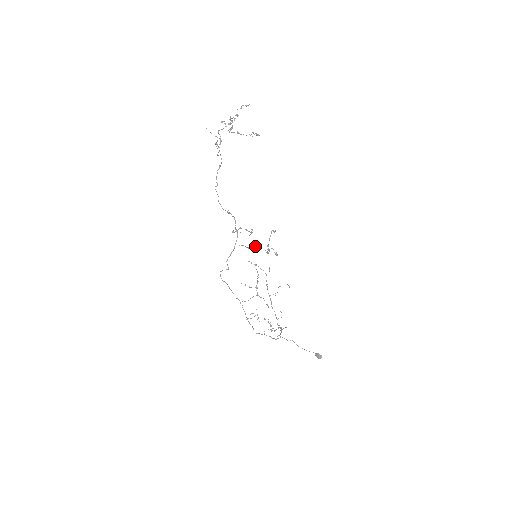
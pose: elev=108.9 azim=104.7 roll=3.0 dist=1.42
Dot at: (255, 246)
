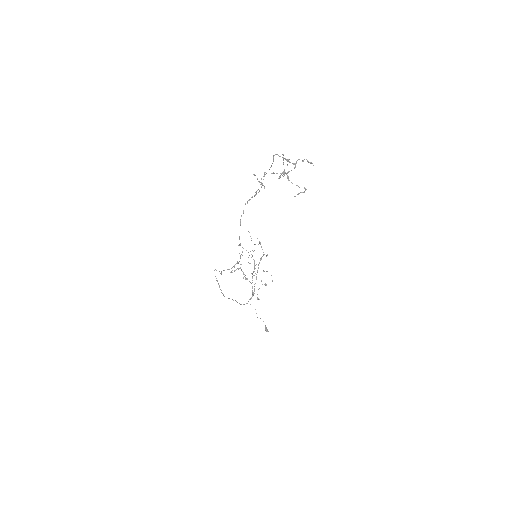
Dot at: occluded
